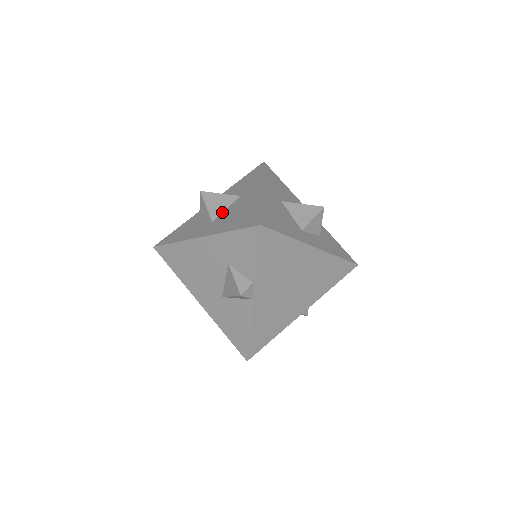
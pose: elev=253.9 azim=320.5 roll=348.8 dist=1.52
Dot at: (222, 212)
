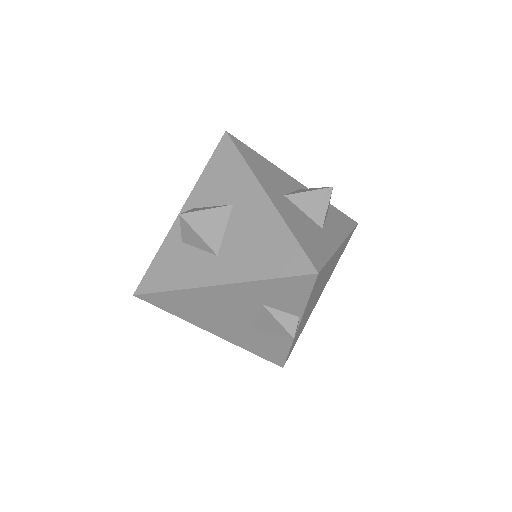
Dot at: (222, 236)
